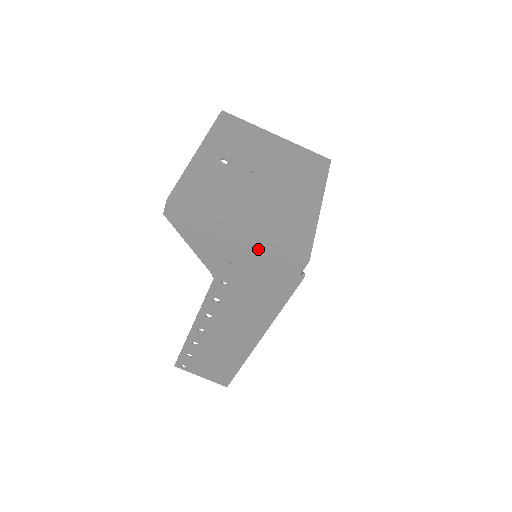
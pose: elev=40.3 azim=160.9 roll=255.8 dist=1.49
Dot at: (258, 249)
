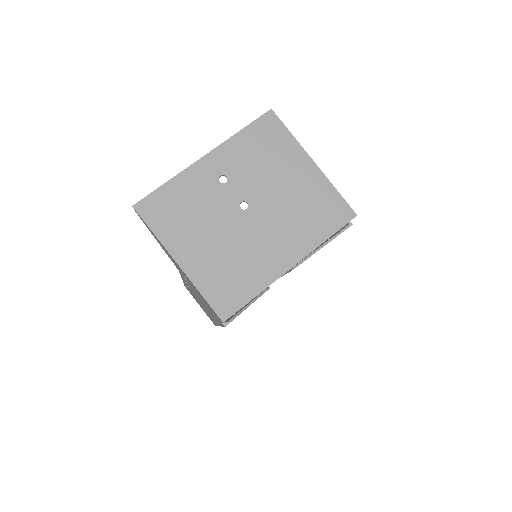
Dot at: occluded
